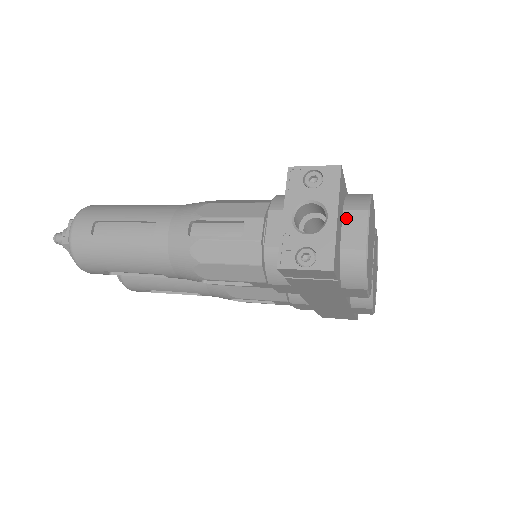
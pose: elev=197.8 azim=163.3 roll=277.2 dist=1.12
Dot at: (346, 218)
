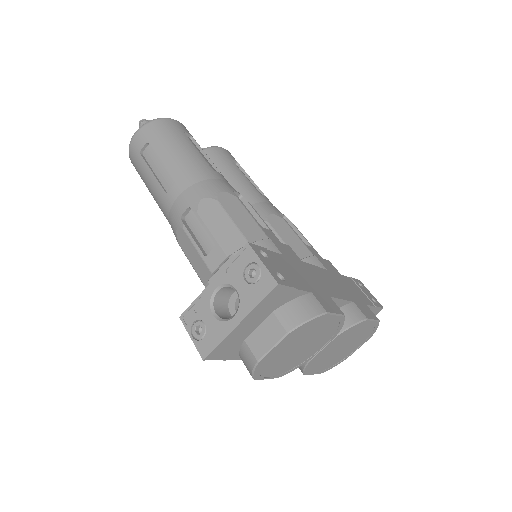
Dot at: (268, 321)
